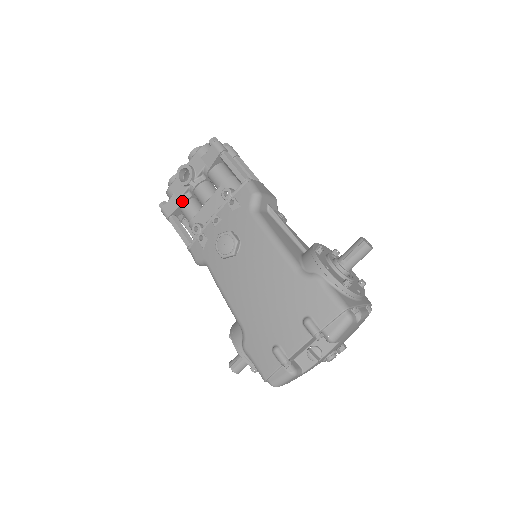
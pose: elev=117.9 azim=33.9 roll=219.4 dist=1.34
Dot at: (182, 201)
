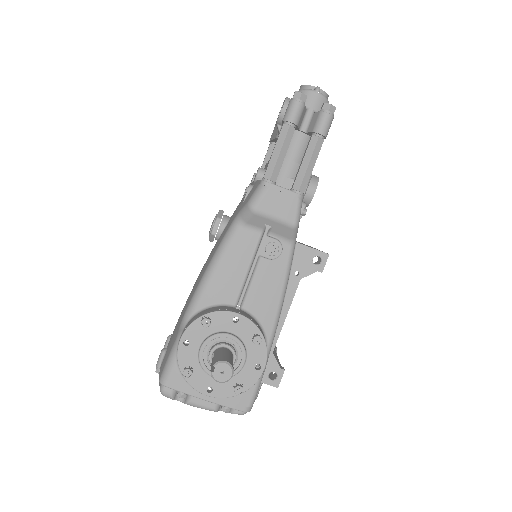
Dot at: (276, 136)
